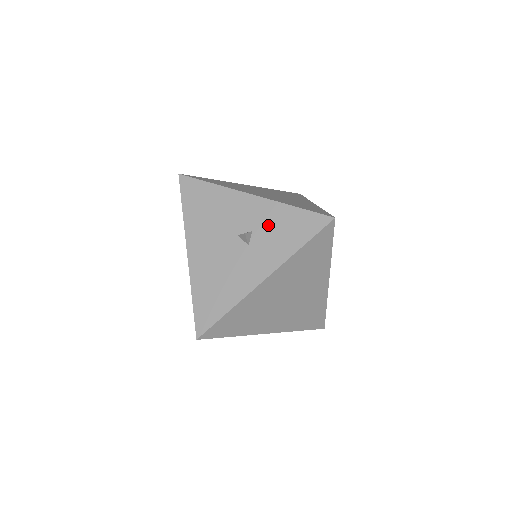
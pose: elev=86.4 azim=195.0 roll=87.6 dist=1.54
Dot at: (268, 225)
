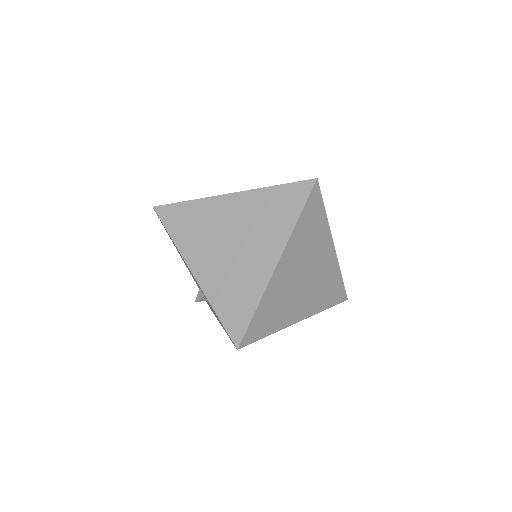
Dot at: occluded
